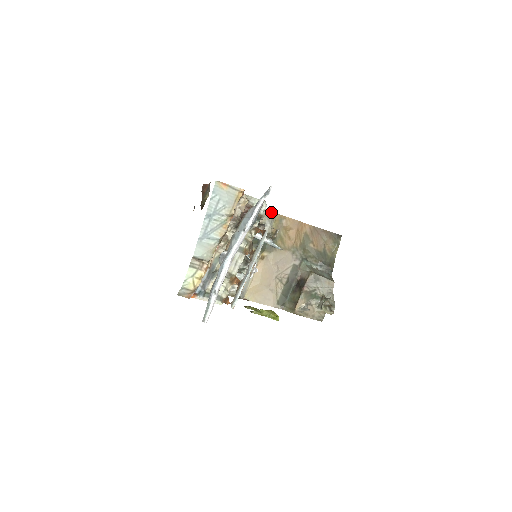
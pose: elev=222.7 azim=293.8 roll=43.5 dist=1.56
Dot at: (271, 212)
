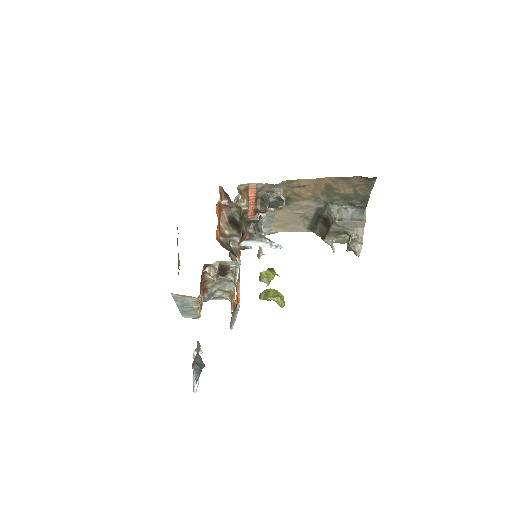
Dot at: (274, 185)
